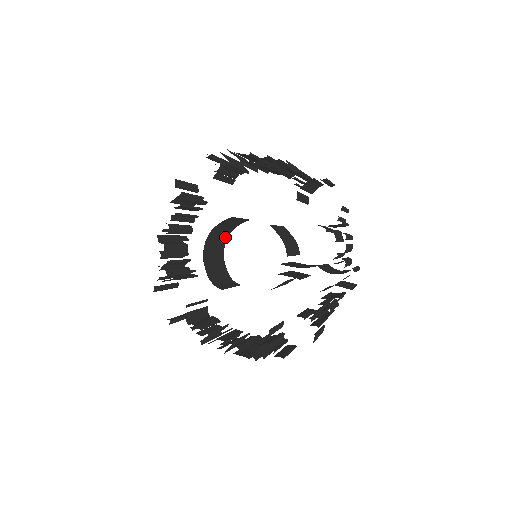
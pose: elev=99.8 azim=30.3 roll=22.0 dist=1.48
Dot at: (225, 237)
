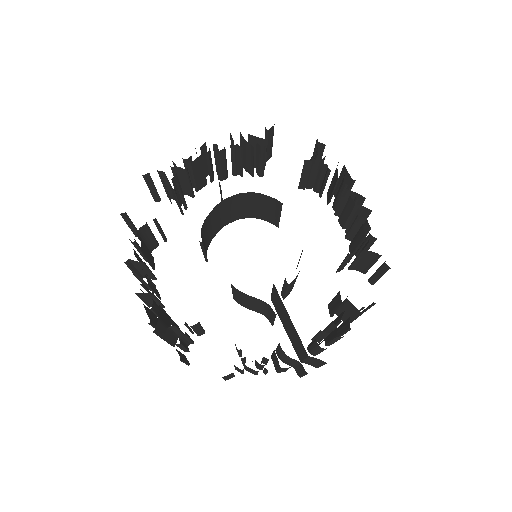
Dot at: (245, 215)
